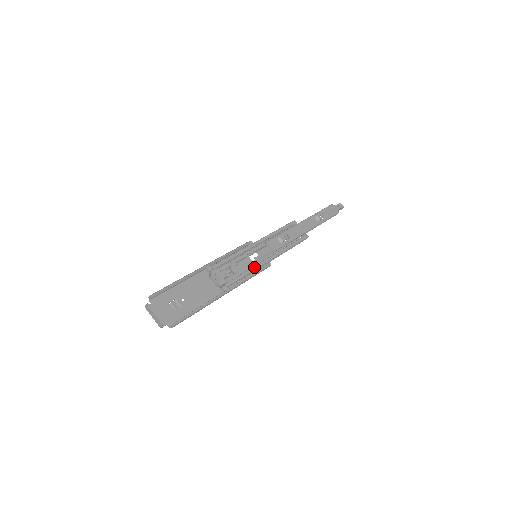
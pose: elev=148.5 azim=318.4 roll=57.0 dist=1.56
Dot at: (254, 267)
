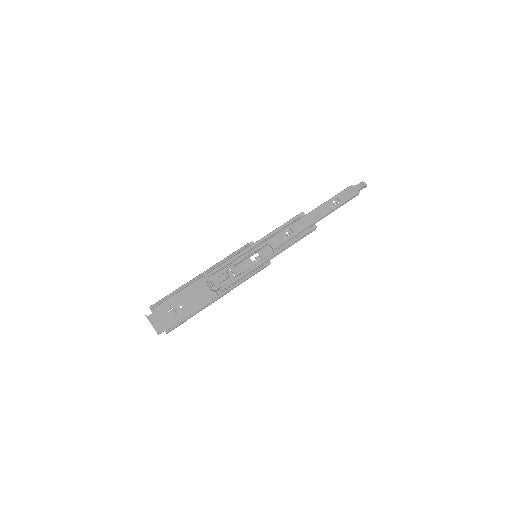
Dot at: (250, 268)
